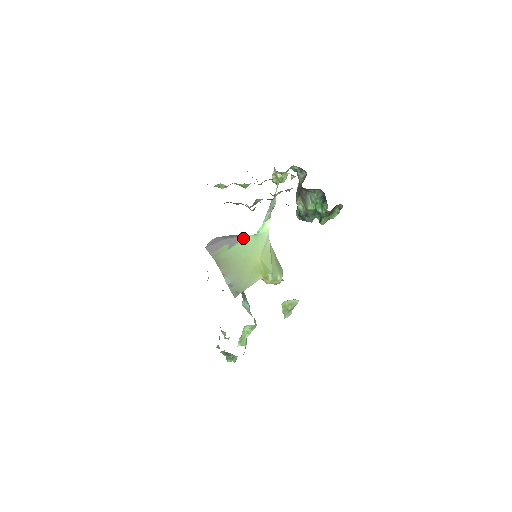
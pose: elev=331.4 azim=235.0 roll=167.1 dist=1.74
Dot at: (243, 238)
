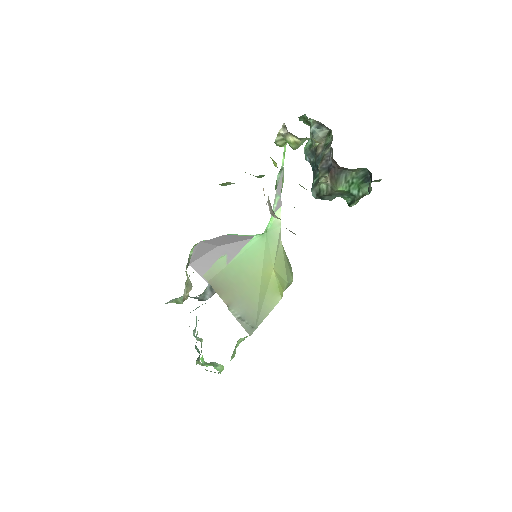
Dot at: (245, 242)
